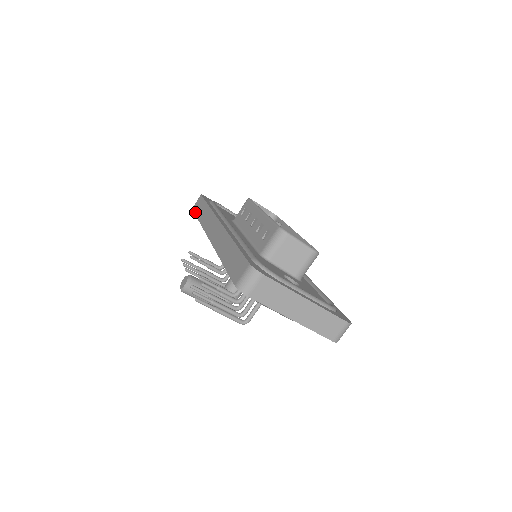
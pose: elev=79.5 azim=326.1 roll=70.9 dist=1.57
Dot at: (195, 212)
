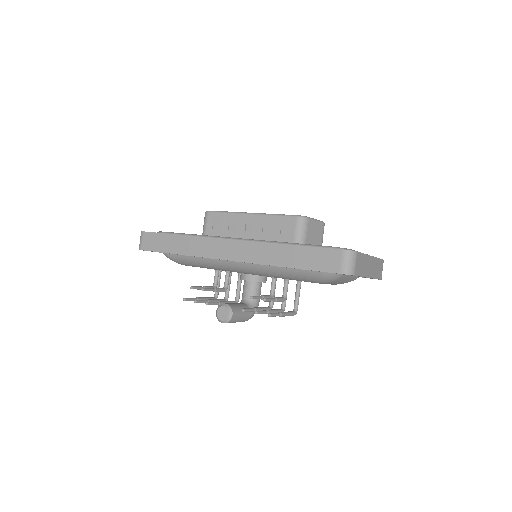
Dot at: (156, 250)
